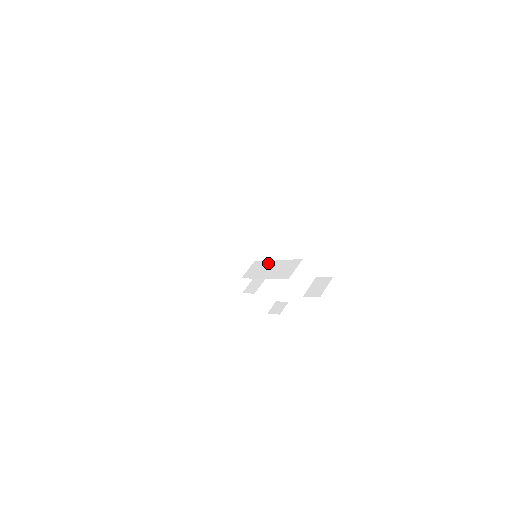
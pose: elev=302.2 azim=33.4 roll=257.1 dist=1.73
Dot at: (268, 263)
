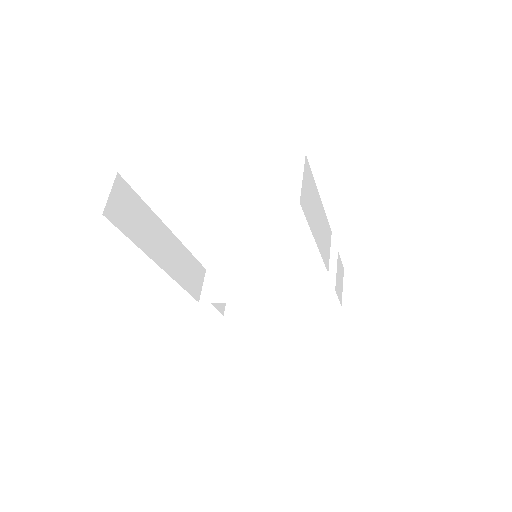
Dot at: (260, 258)
